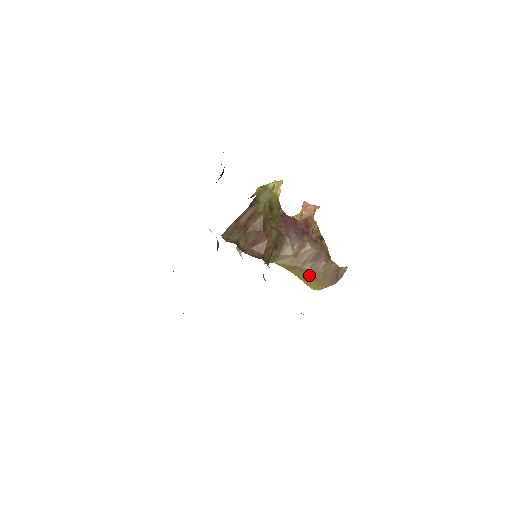
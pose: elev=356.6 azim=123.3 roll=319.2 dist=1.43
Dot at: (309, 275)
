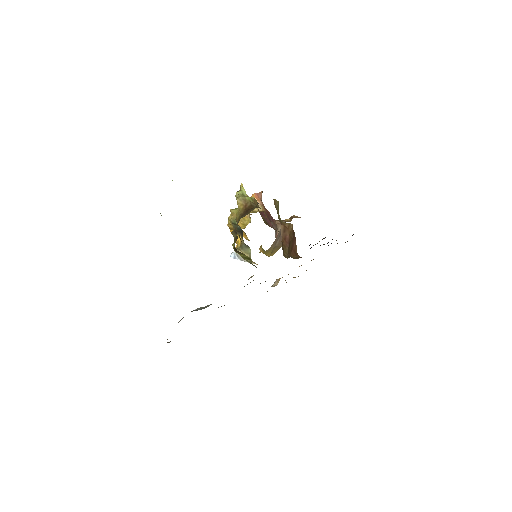
Dot at: (276, 248)
